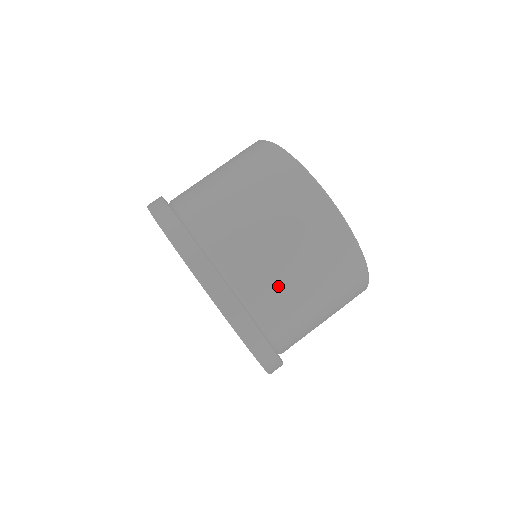
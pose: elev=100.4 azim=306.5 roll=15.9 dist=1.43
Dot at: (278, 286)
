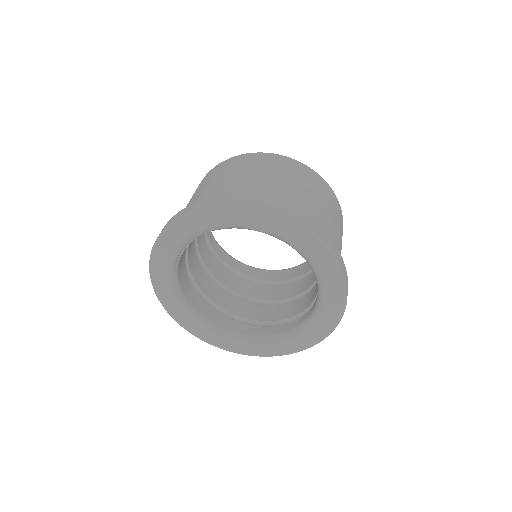
Dot at: (320, 217)
